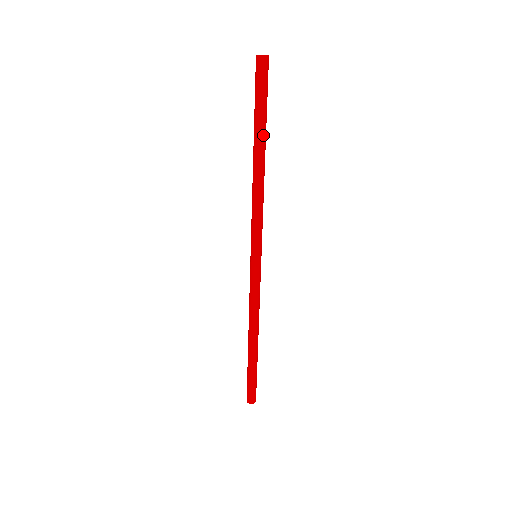
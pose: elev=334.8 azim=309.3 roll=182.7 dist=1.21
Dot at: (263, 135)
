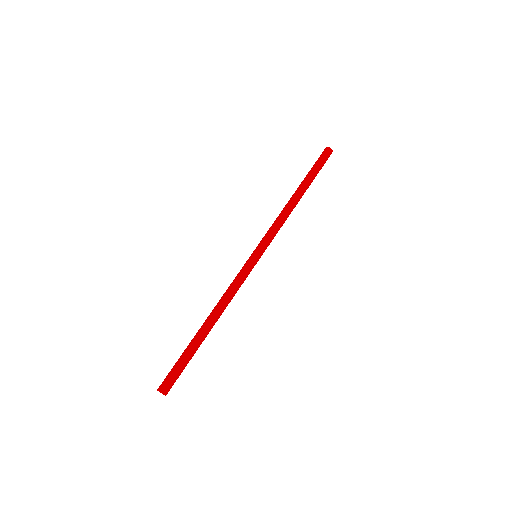
Dot at: (308, 184)
